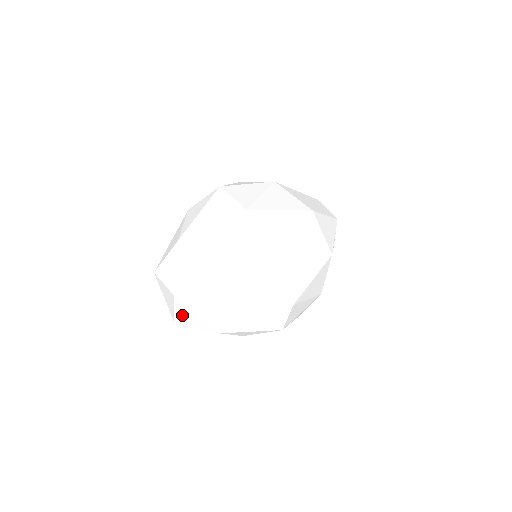
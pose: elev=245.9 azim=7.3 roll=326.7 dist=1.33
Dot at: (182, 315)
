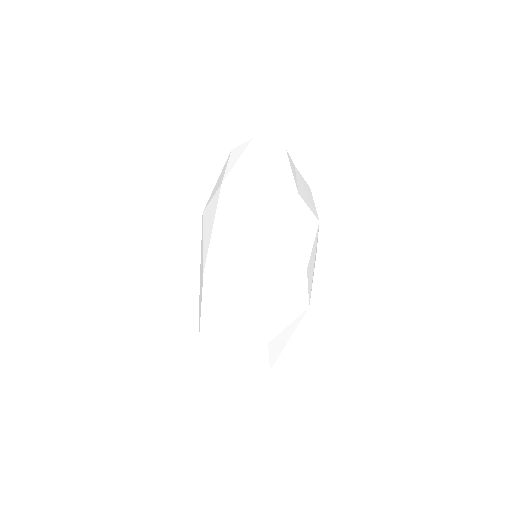
Dot at: occluded
